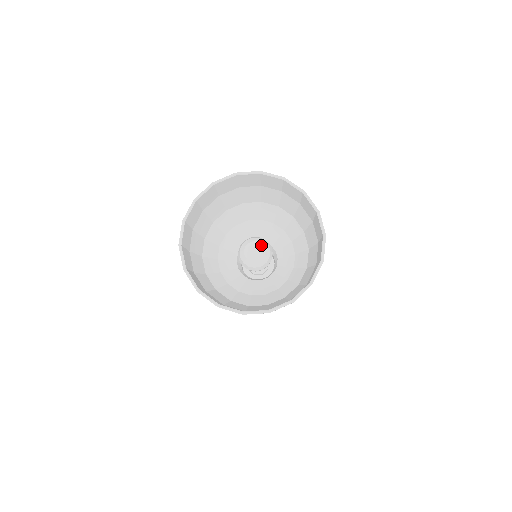
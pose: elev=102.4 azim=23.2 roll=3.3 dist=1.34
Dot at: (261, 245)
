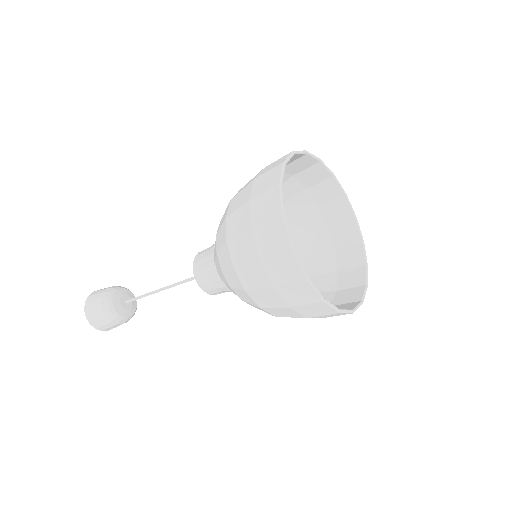
Dot at: occluded
